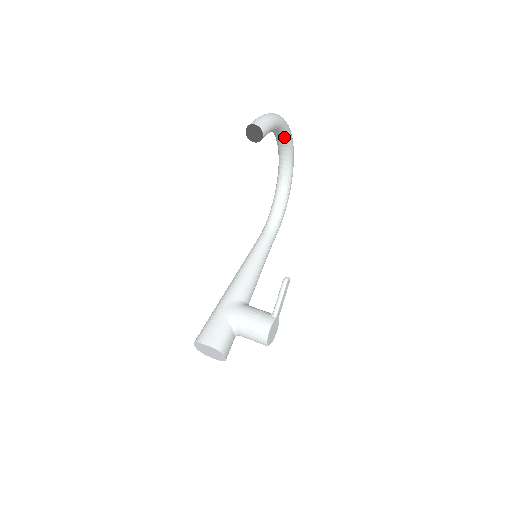
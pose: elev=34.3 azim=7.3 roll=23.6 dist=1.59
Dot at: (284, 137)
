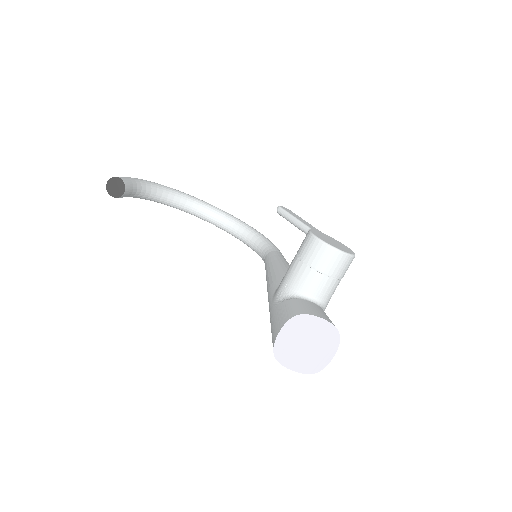
Dot at: (176, 195)
